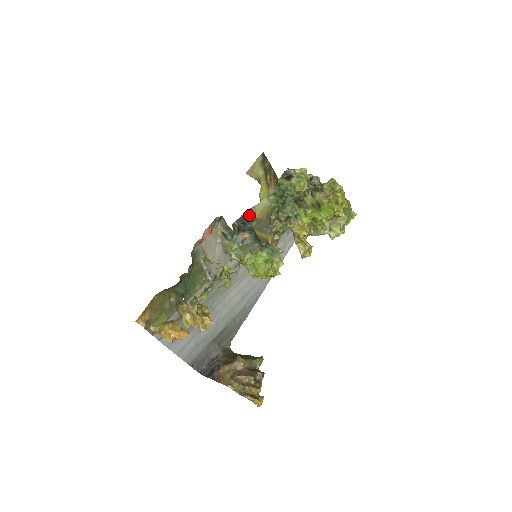
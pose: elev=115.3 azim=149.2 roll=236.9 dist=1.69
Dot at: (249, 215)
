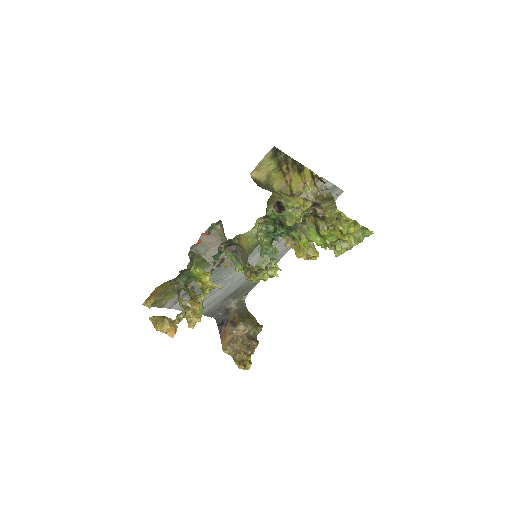
Dot at: (236, 239)
